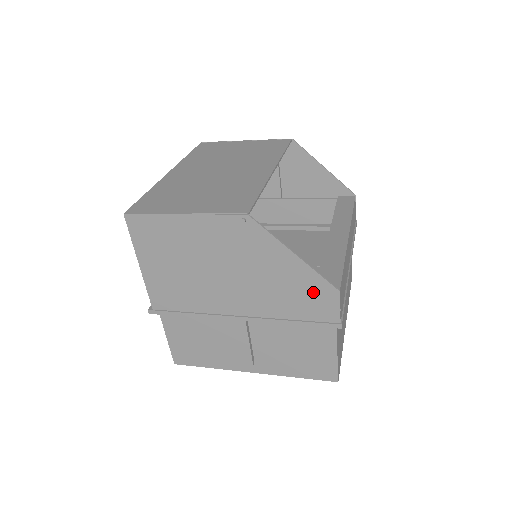
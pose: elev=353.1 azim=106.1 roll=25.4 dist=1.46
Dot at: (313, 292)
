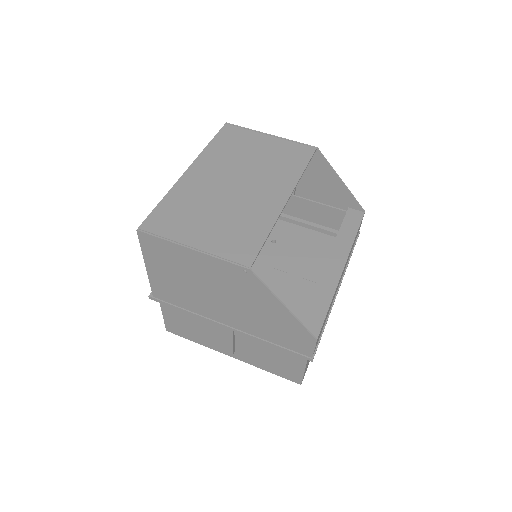
Dot at: (294, 333)
